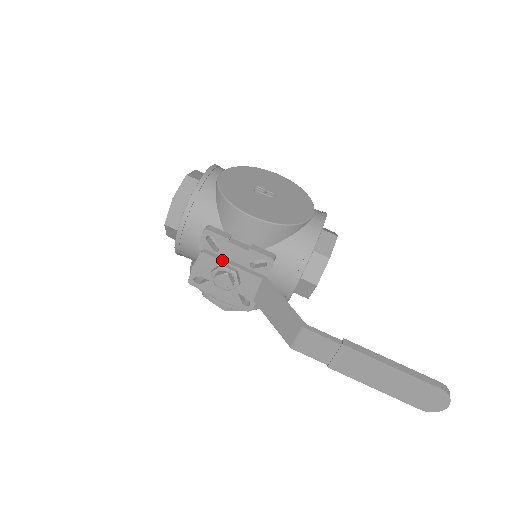
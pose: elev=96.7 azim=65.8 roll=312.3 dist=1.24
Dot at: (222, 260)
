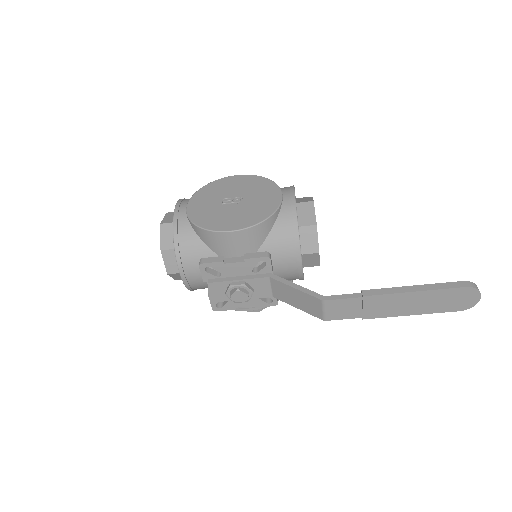
Dot at: (228, 281)
